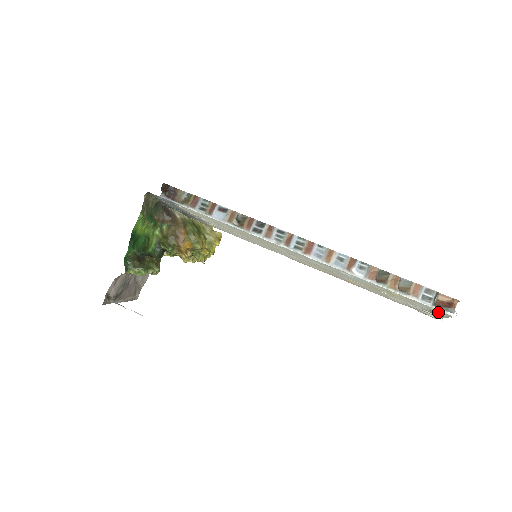
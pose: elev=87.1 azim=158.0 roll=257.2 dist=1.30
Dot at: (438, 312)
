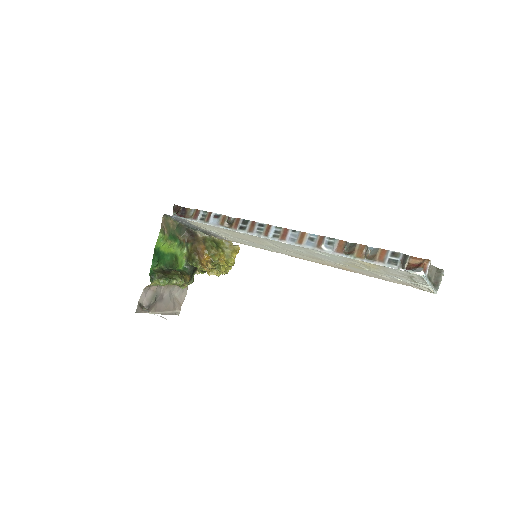
Dot at: (411, 276)
